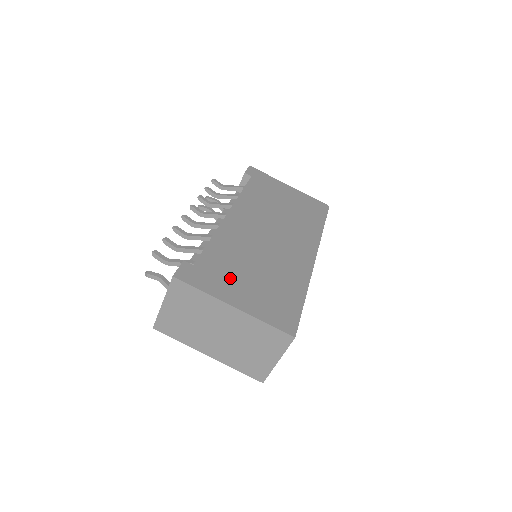
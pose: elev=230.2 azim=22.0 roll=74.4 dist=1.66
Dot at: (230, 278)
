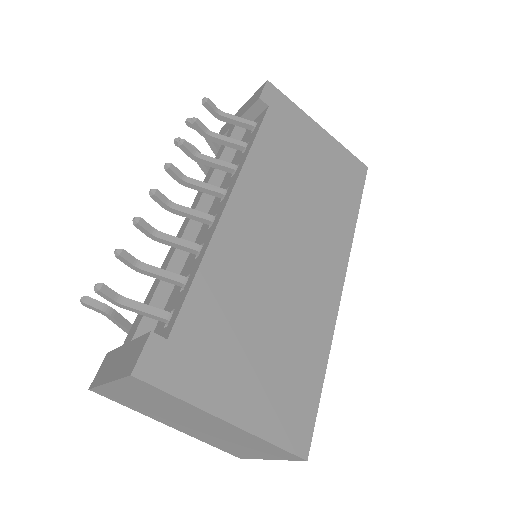
Dot at: (224, 357)
